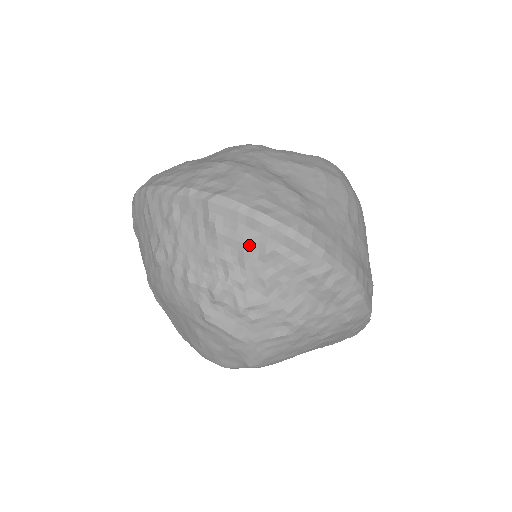
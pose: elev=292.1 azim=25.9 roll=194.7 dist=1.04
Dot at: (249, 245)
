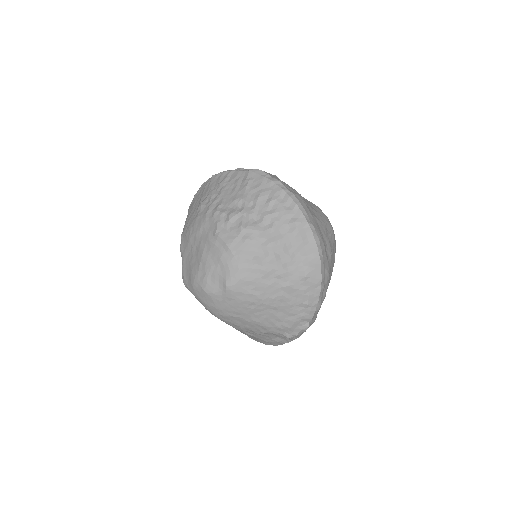
Dot at: (263, 194)
